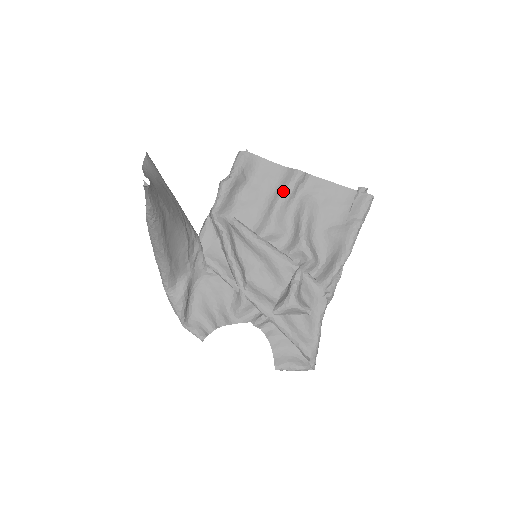
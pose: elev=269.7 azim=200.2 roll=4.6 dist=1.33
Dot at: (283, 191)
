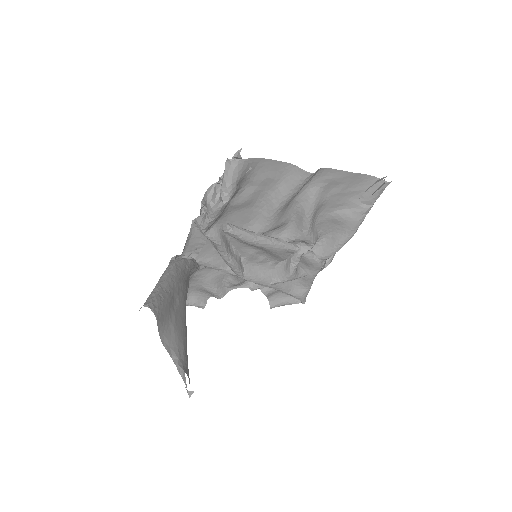
Dot at: (287, 194)
